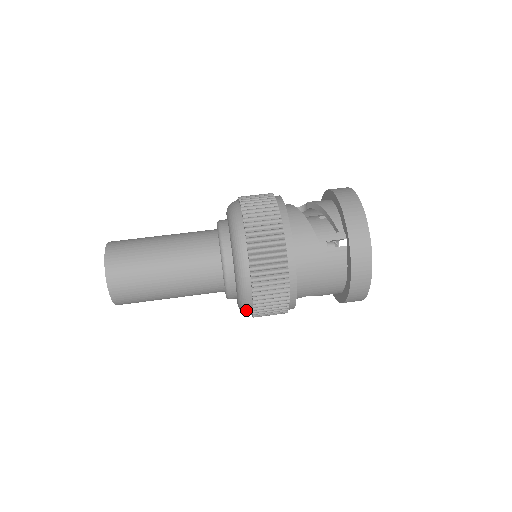
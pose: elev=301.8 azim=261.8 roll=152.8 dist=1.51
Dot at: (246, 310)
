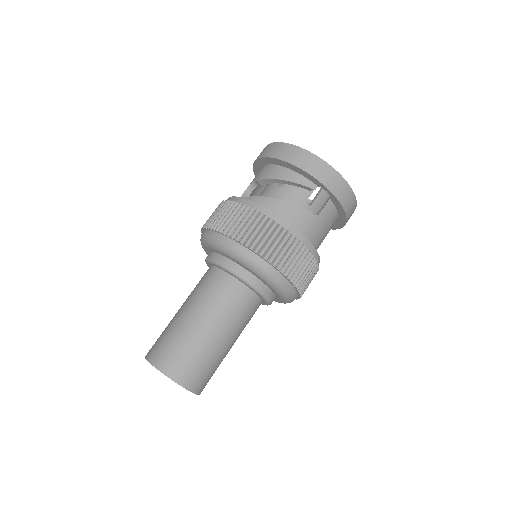
Dot at: occluded
